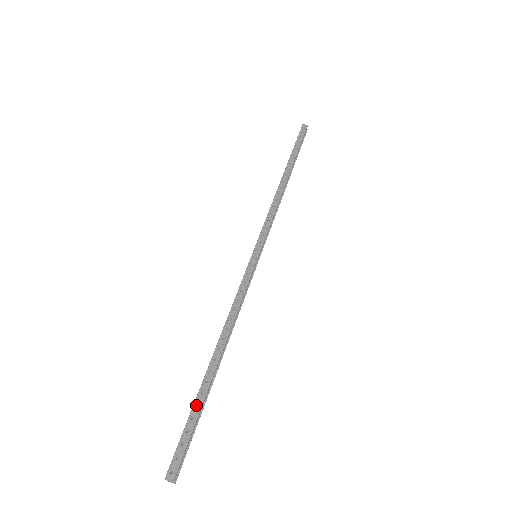
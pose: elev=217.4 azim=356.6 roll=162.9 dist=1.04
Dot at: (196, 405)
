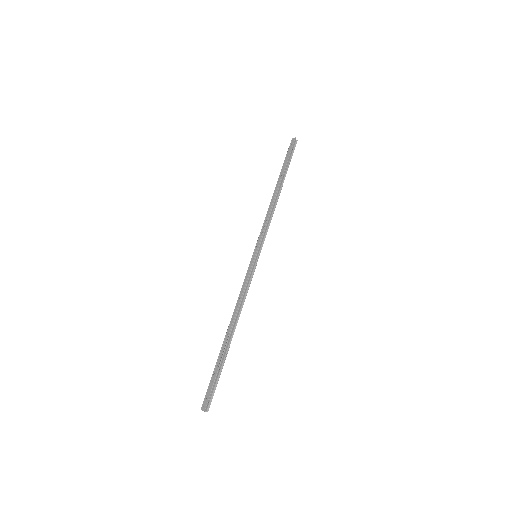
Dot at: (217, 364)
